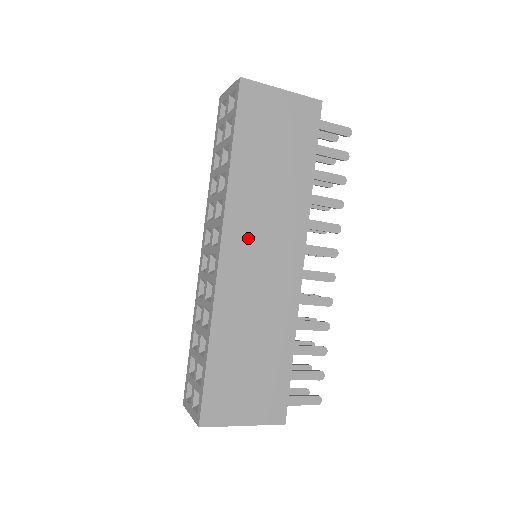
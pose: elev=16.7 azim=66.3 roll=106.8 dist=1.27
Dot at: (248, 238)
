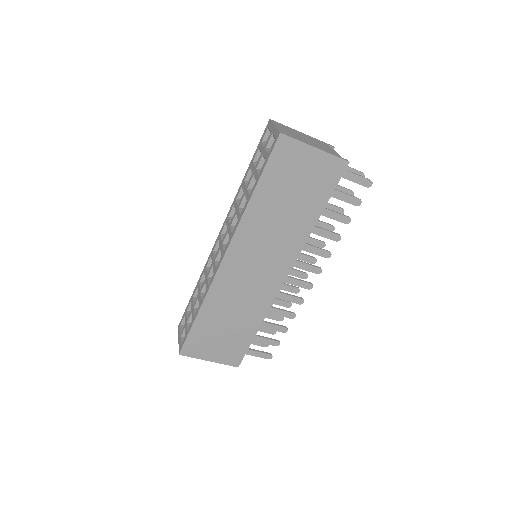
Dot at: (248, 253)
